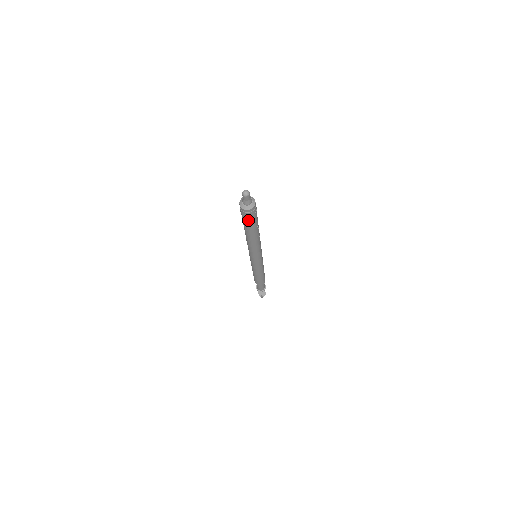
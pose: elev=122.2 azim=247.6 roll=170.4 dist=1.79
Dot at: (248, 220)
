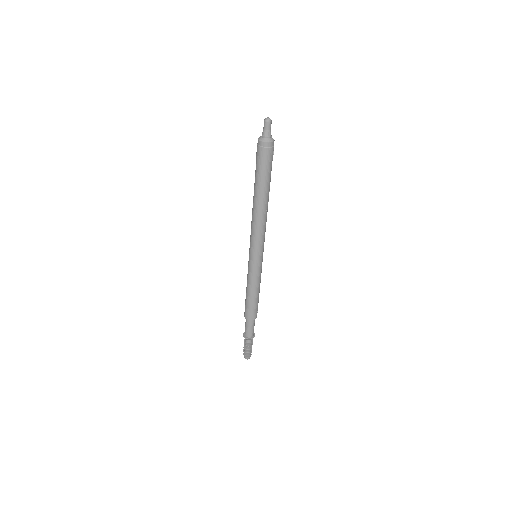
Dot at: (265, 164)
